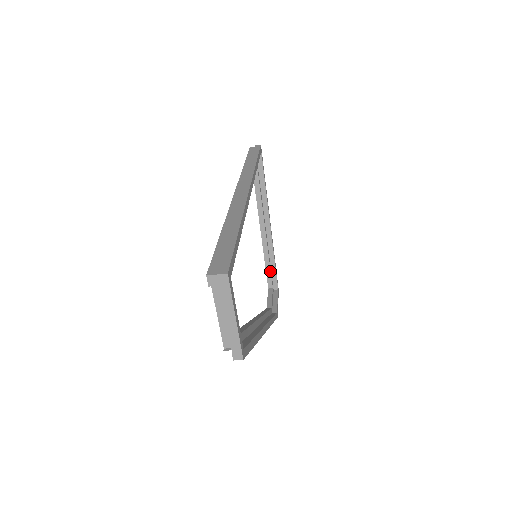
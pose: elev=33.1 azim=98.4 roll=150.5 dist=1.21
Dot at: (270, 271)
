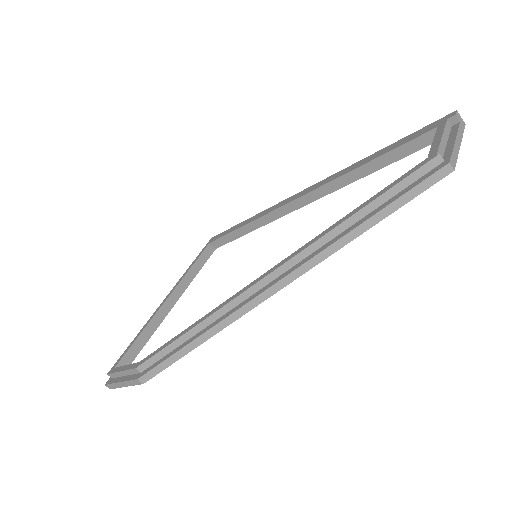
Dot at: (136, 348)
